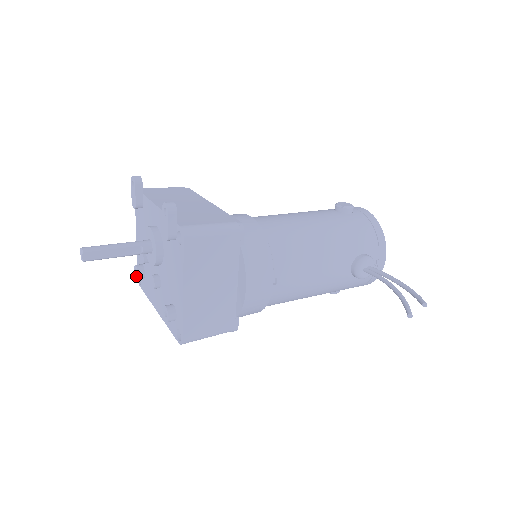
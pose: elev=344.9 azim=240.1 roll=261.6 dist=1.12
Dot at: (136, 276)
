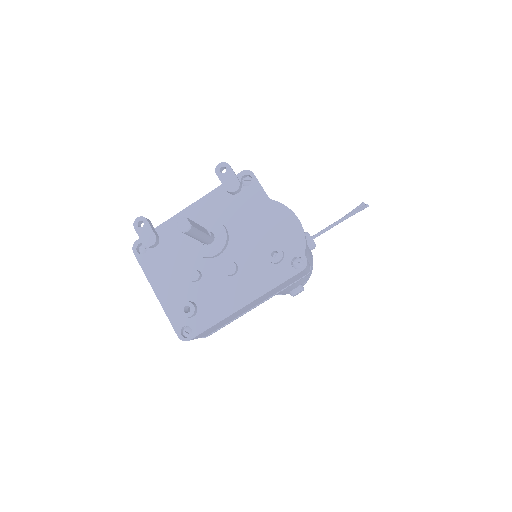
Dot at: (190, 313)
